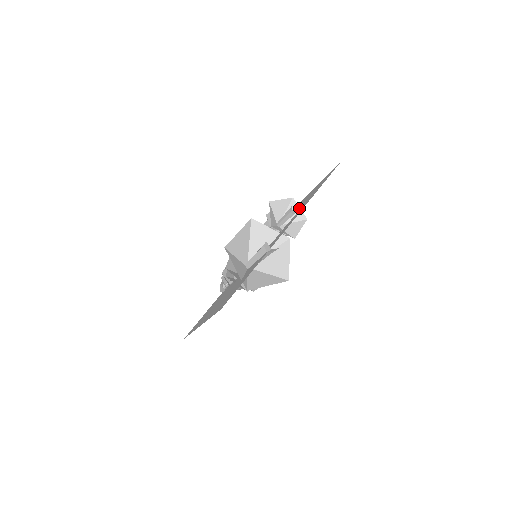
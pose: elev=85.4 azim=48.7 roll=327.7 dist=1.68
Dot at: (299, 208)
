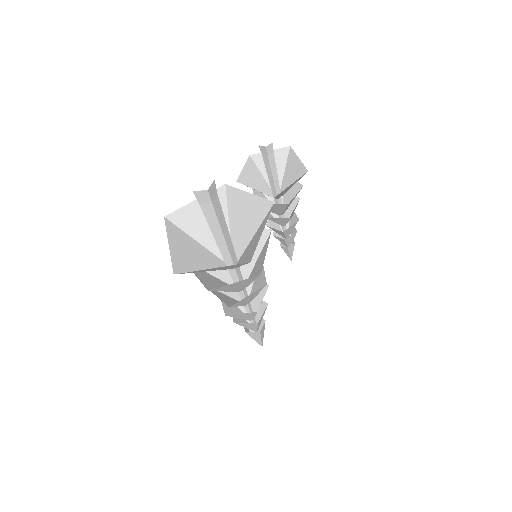
Dot at: (298, 158)
